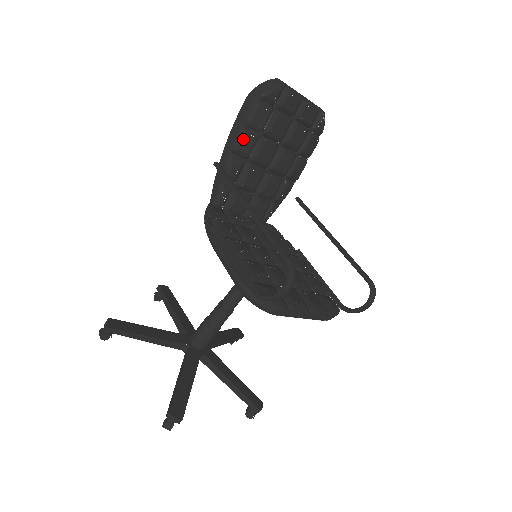
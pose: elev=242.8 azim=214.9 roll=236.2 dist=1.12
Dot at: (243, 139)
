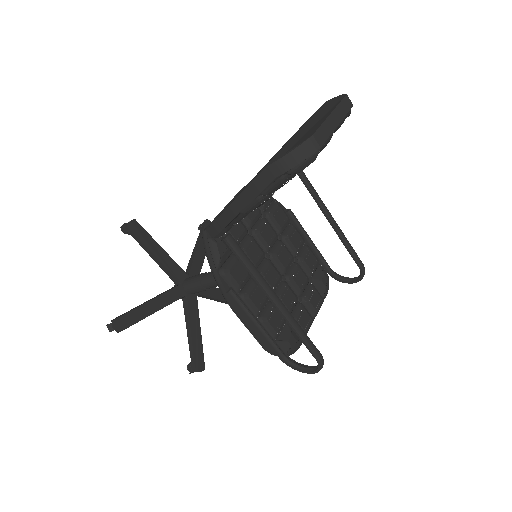
Dot at: (258, 206)
